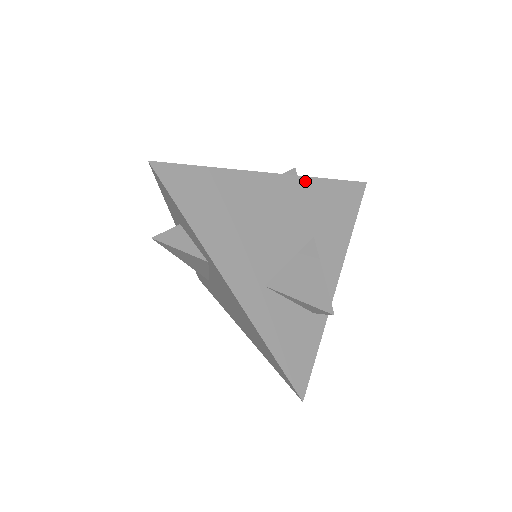
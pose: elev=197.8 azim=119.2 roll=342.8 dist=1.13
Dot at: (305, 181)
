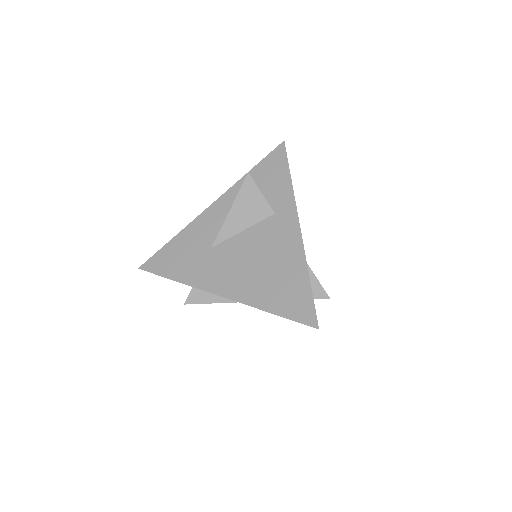
Dot at: occluded
